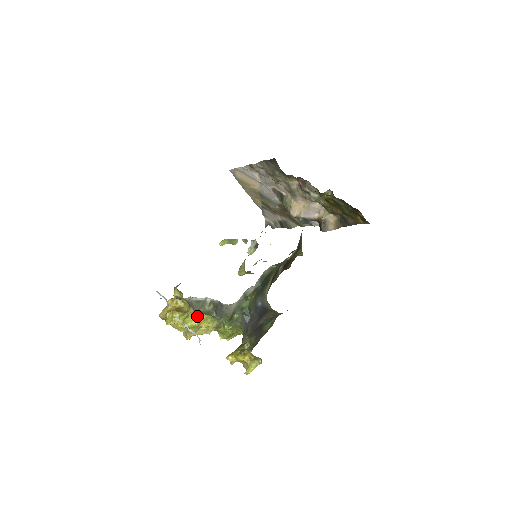
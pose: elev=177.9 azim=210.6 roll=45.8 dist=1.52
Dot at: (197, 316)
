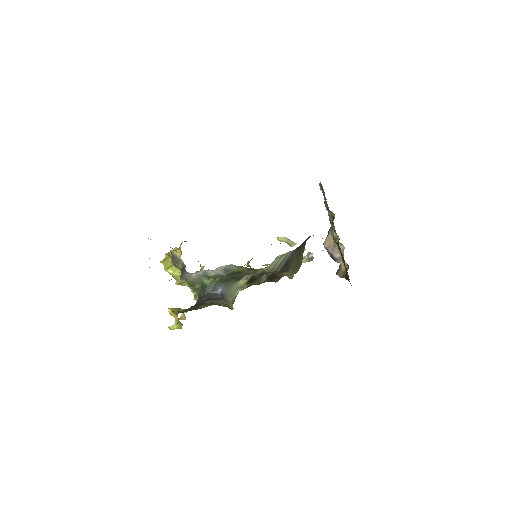
Dot at: (178, 269)
